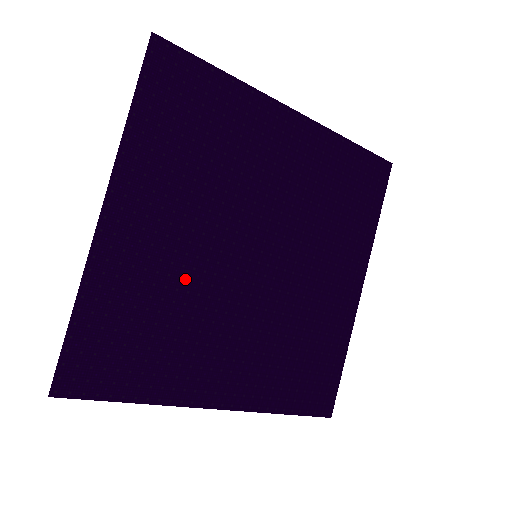
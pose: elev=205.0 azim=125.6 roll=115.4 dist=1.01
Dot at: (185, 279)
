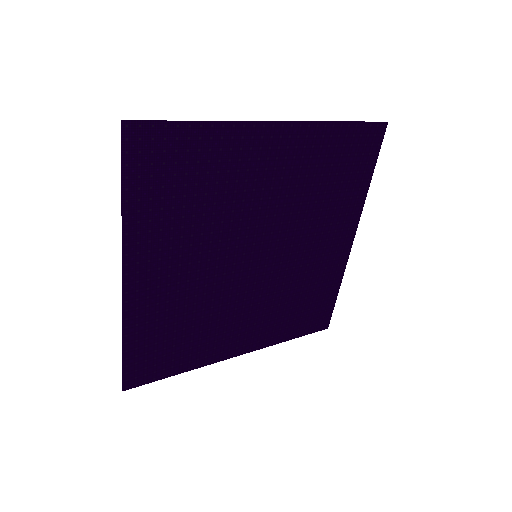
Dot at: (200, 295)
